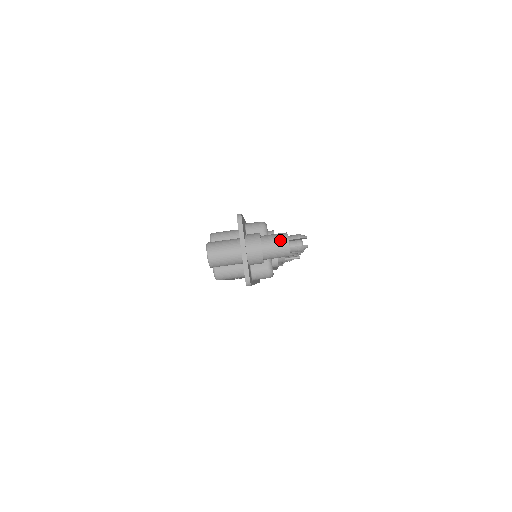
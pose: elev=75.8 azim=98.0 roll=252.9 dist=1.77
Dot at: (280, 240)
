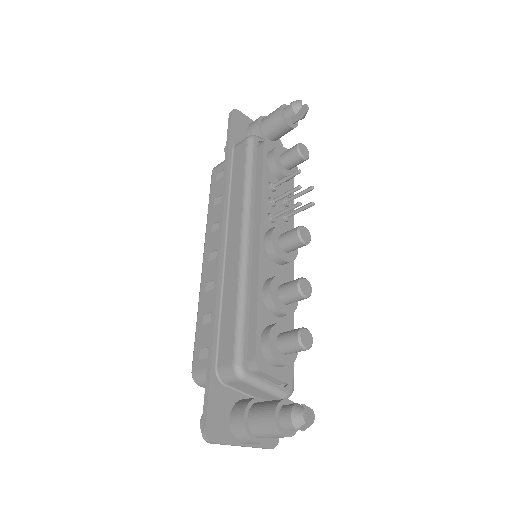
Dot at: (274, 436)
